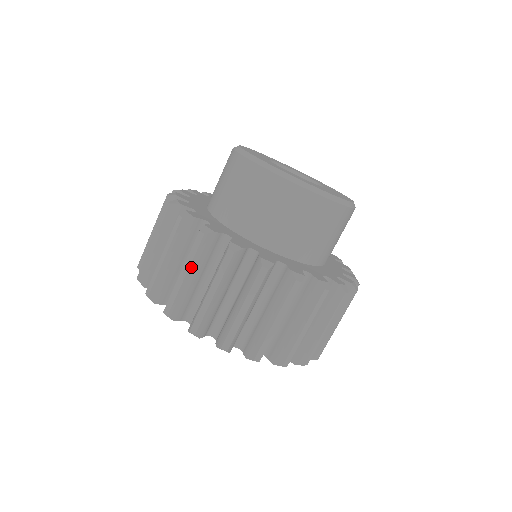
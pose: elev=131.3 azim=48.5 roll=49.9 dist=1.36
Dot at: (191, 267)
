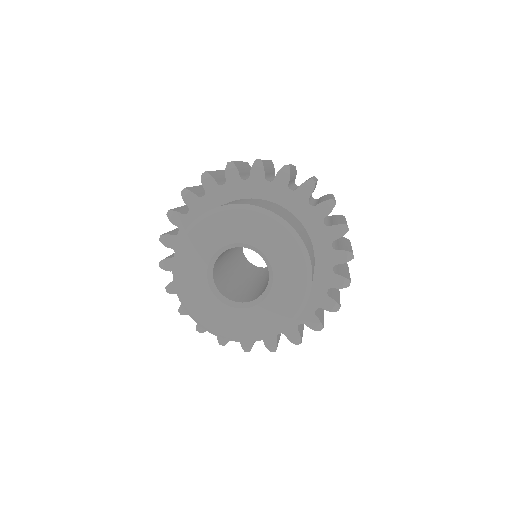
Dot at: occluded
